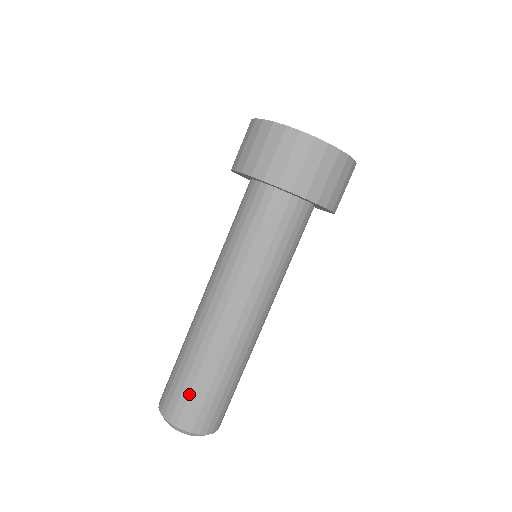
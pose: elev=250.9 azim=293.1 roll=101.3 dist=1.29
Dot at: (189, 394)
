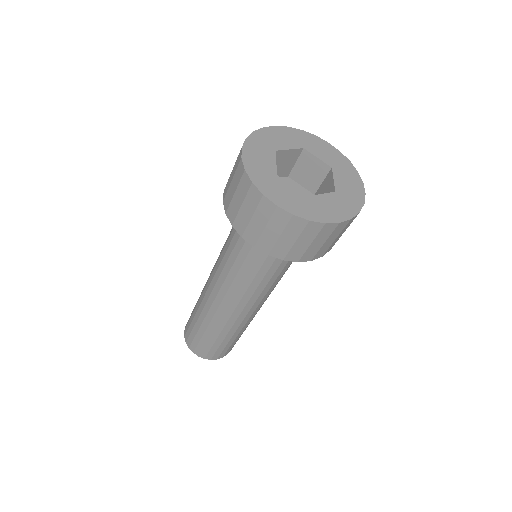
Dot at: (205, 344)
